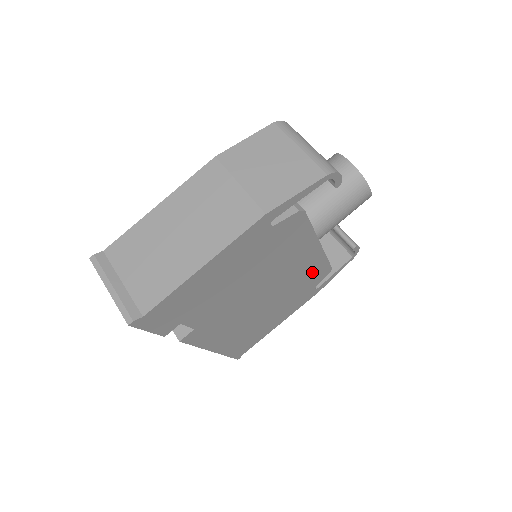
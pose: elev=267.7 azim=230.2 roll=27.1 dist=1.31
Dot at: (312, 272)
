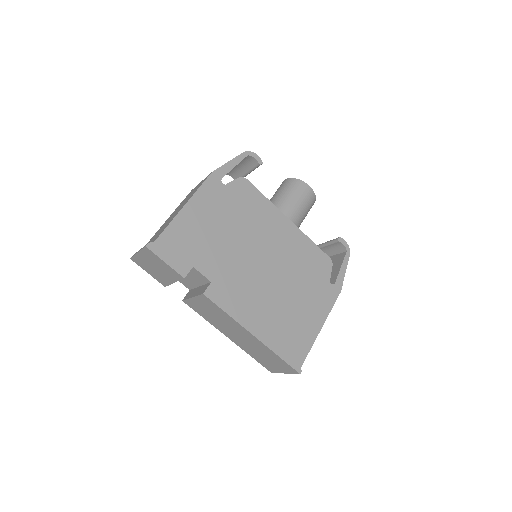
Dot at: (307, 255)
